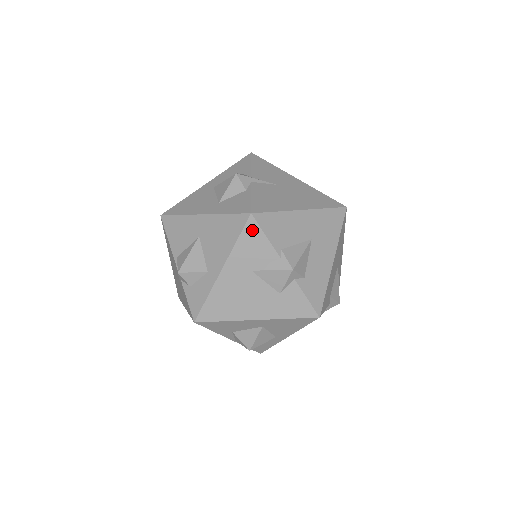
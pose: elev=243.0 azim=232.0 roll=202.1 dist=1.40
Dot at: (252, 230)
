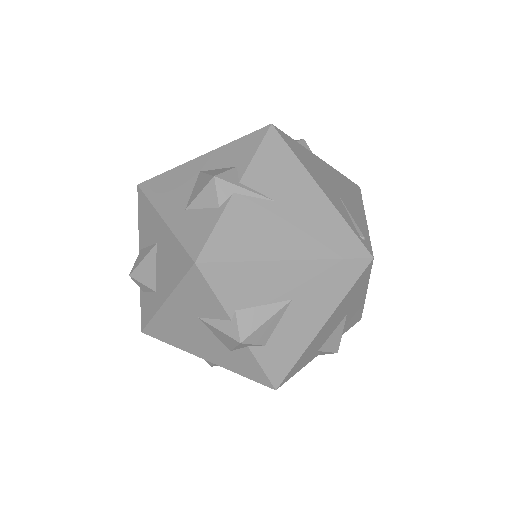
Dot at: (197, 280)
